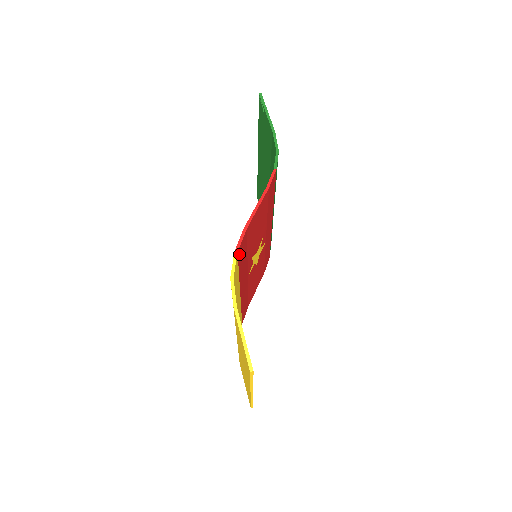
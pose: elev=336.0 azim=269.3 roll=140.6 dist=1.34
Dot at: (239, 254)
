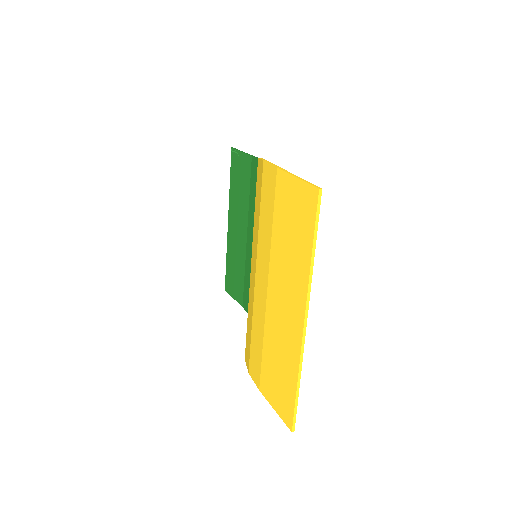
Dot at: occluded
